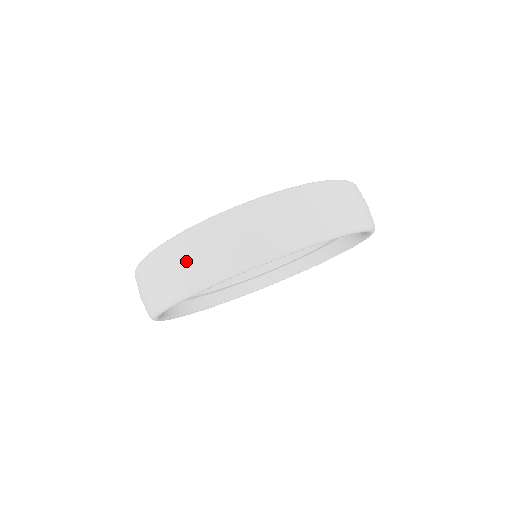
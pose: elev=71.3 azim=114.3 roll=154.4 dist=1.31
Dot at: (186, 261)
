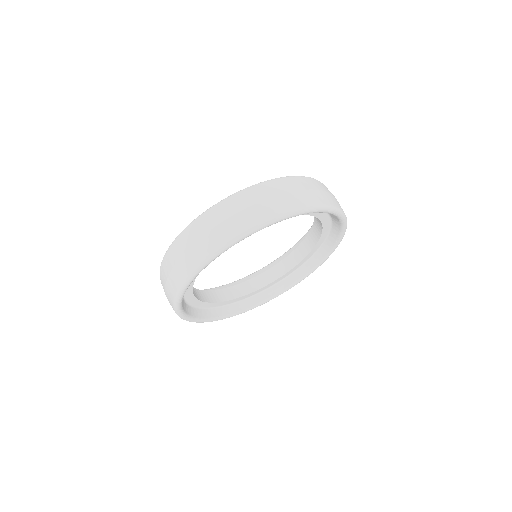
Dot at: (165, 294)
